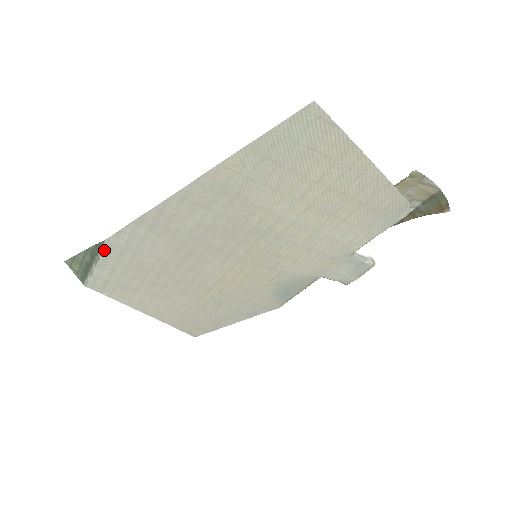
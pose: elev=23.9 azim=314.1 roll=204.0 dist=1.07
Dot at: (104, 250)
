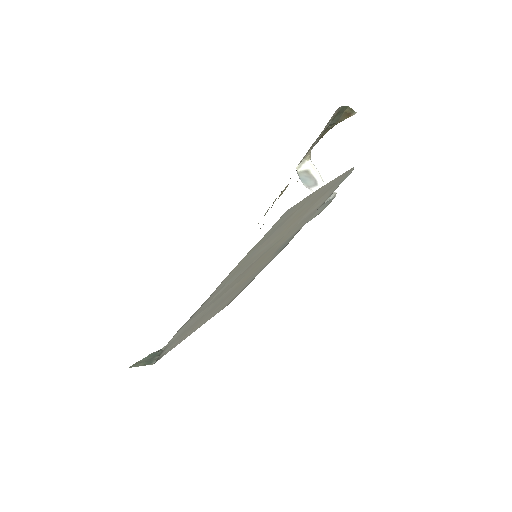
Dot at: (163, 350)
